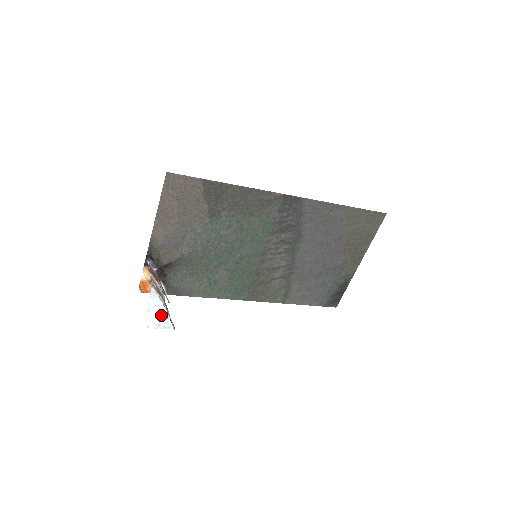
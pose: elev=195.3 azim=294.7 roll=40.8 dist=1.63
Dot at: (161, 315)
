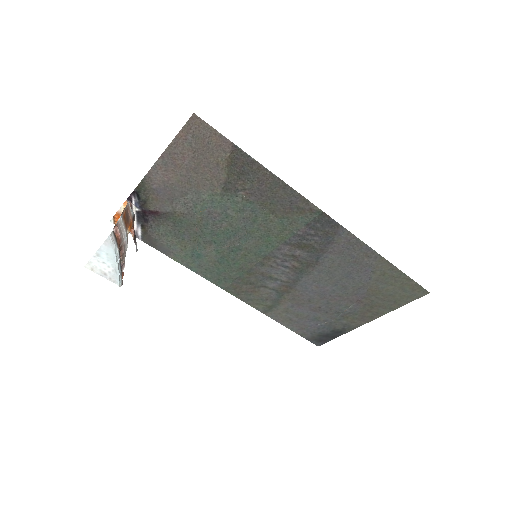
Dot at: (111, 266)
